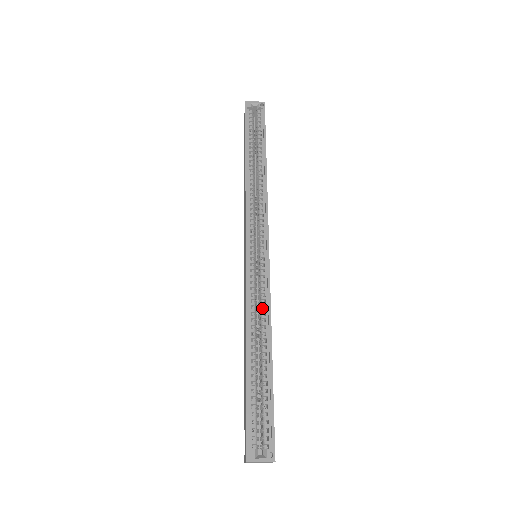
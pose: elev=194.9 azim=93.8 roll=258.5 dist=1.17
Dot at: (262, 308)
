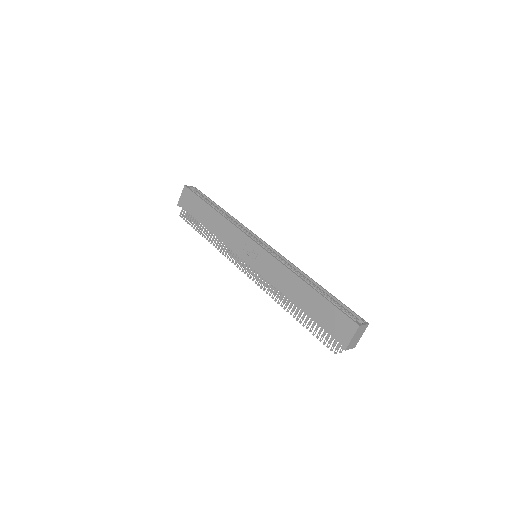
Dot at: (292, 269)
